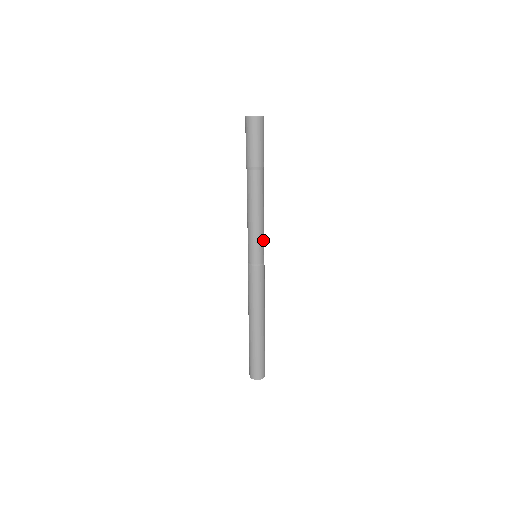
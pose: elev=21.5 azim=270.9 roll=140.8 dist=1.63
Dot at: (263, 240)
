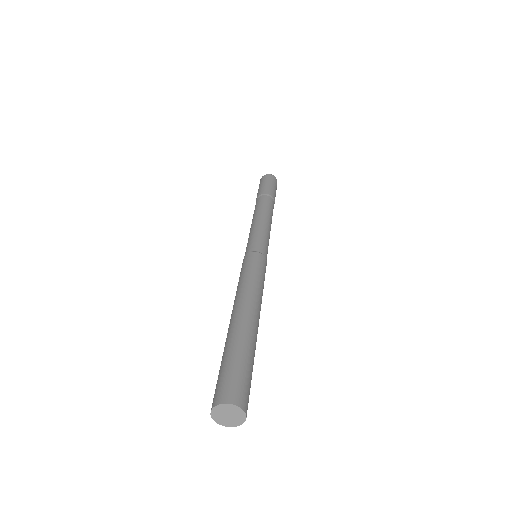
Dot at: (266, 239)
